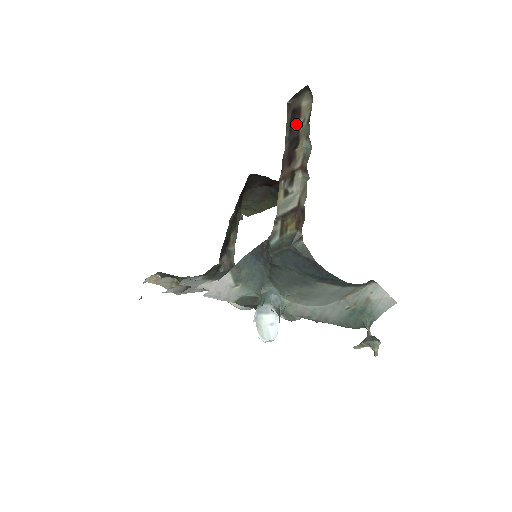
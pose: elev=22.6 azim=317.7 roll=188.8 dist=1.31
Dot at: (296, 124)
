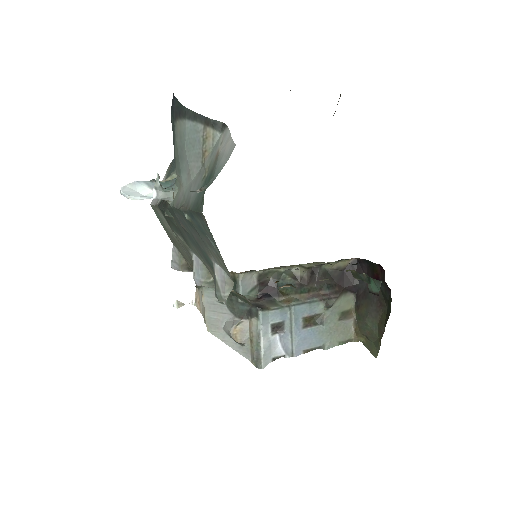
Dot at: occluded
